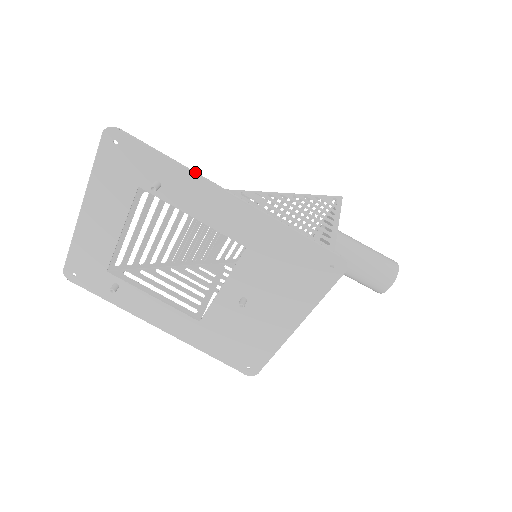
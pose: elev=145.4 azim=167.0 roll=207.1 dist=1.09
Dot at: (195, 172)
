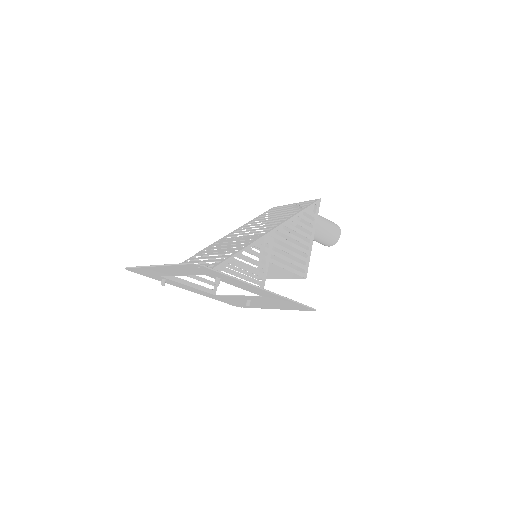
Dot at: (246, 283)
